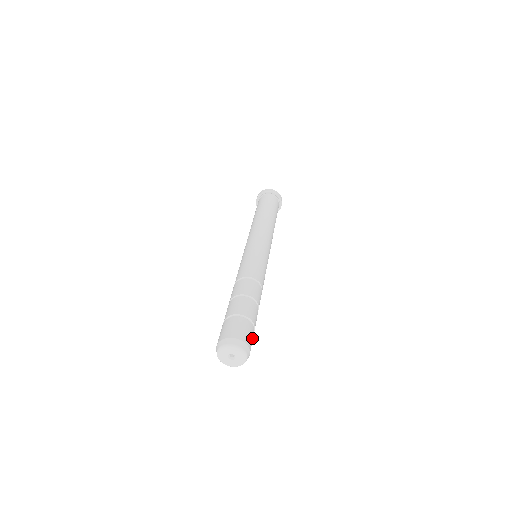
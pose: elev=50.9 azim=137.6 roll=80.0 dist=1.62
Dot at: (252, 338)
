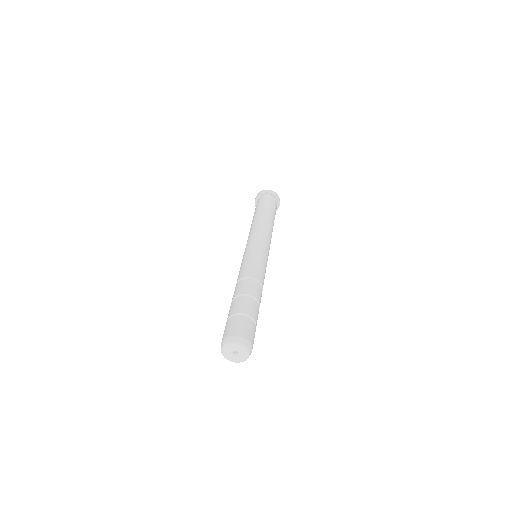
Dot at: (250, 329)
